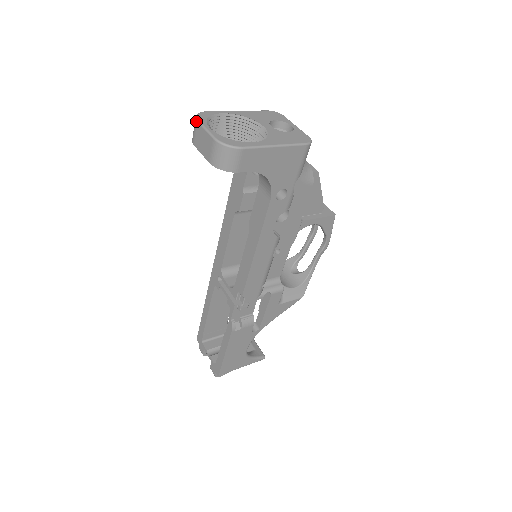
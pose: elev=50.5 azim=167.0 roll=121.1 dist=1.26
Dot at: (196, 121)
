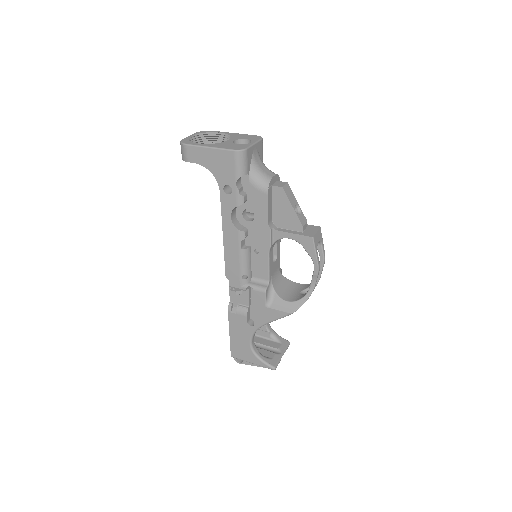
Dot at: occluded
